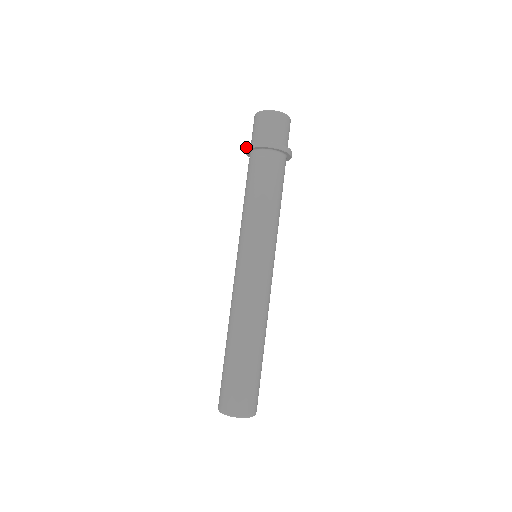
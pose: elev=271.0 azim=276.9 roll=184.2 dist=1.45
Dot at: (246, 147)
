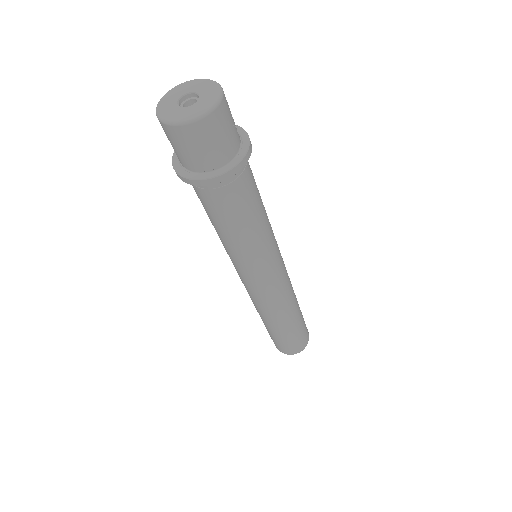
Dot at: occluded
